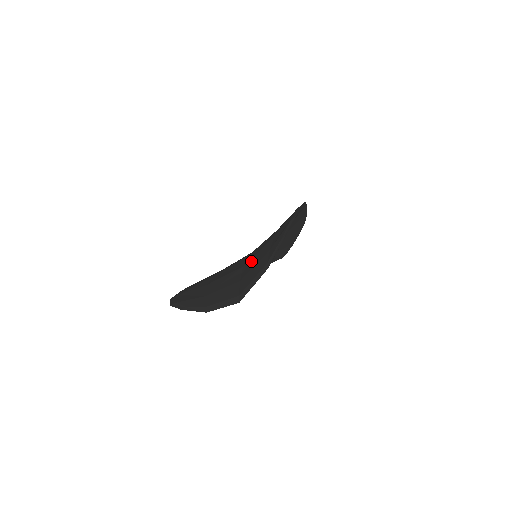
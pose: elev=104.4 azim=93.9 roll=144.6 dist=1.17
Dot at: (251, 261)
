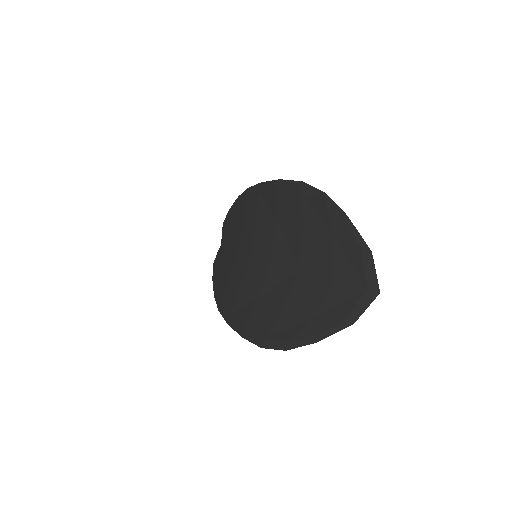
Dot at: (310, 259)
